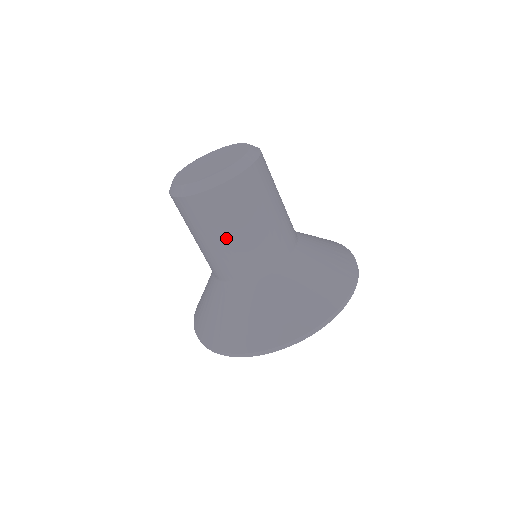
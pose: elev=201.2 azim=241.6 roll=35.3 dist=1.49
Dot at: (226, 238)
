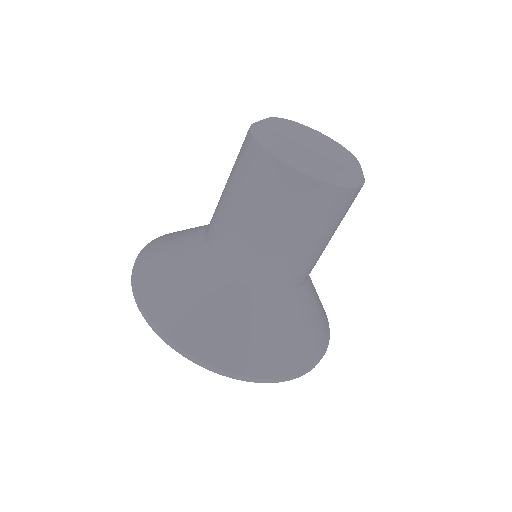
Dot at: (314, 242)
